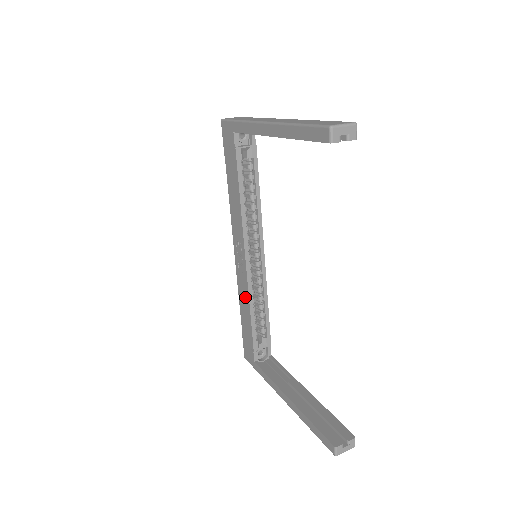
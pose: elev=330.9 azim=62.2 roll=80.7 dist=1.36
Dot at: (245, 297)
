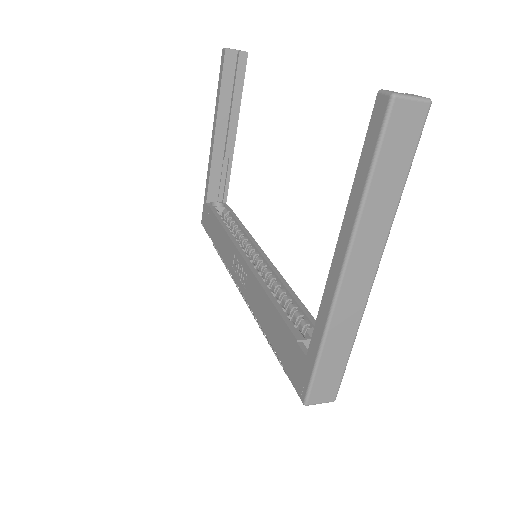
Dot at: (259, 297)
